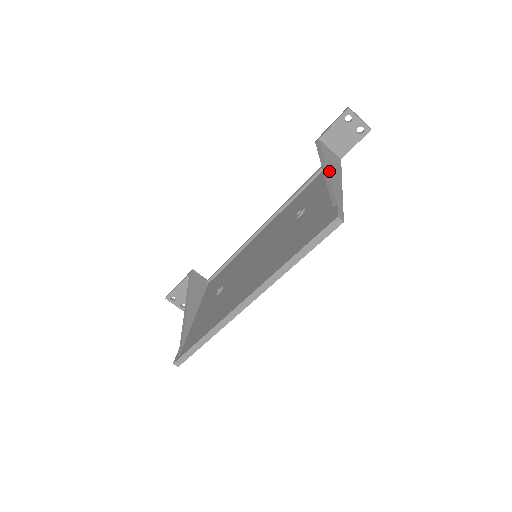
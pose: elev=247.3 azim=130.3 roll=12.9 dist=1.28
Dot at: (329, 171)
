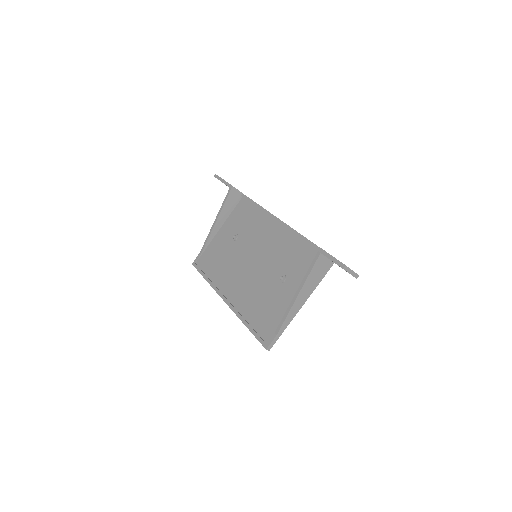
Dot at: (298, 298)
